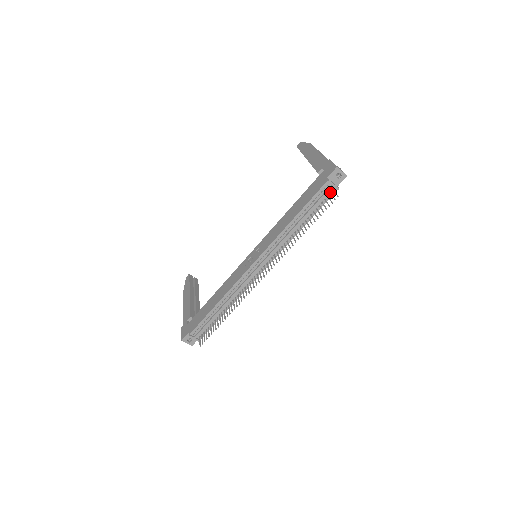
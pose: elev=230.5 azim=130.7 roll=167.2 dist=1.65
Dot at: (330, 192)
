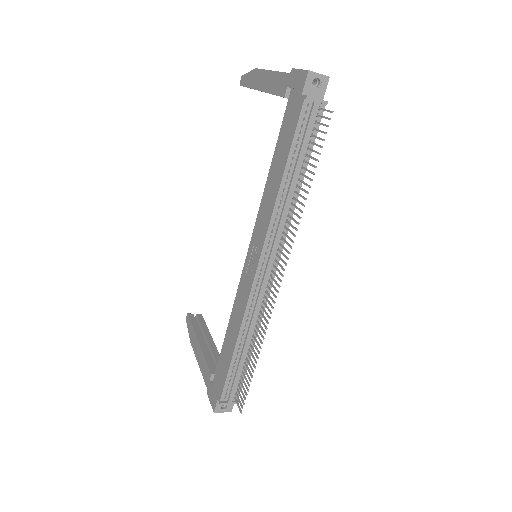
Dot at: (316, 114)
